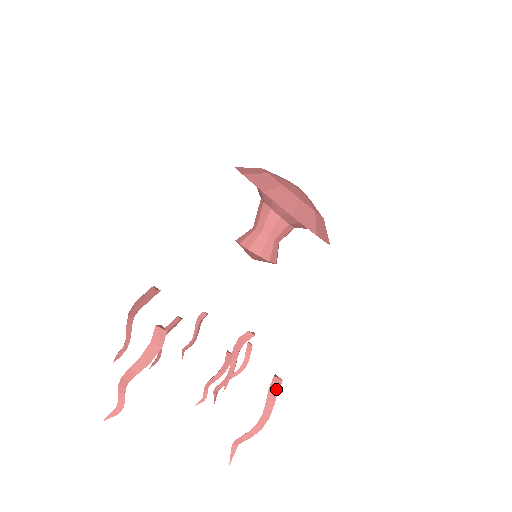
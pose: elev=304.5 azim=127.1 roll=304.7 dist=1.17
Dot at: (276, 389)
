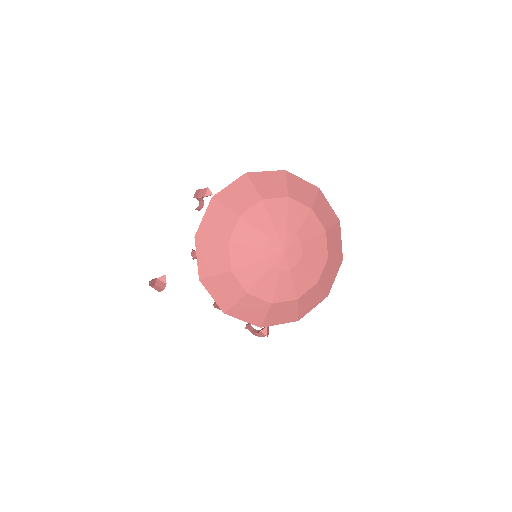
Dot at: occluded
